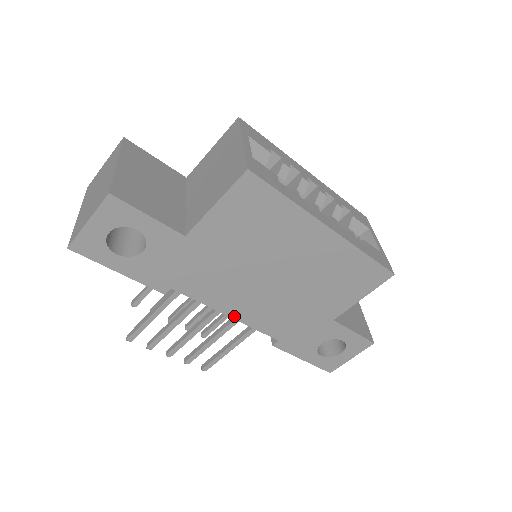
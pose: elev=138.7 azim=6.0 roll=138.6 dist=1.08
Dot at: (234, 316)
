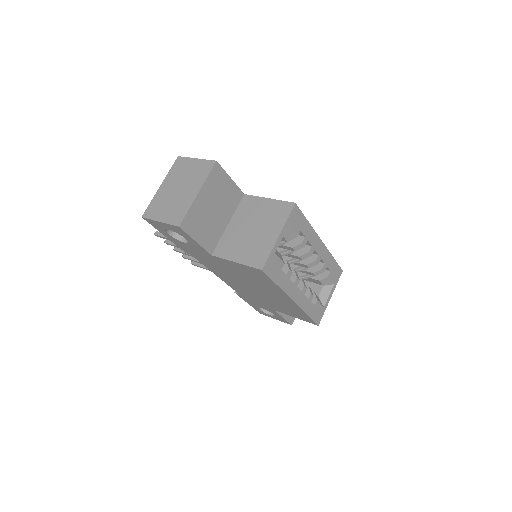
Dot at: (220, 278)
